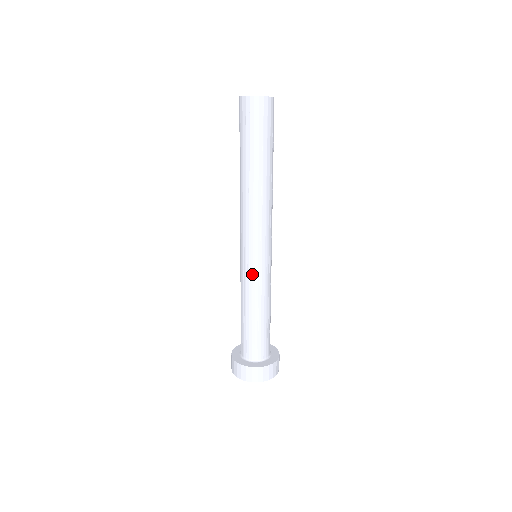
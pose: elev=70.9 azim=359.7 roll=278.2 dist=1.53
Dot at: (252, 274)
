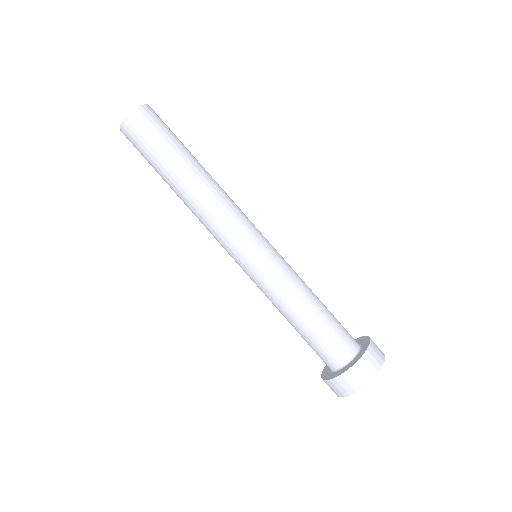
Dot at: (273, 264)
